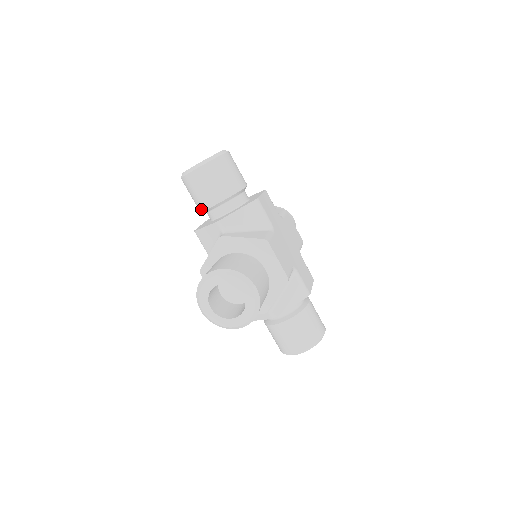
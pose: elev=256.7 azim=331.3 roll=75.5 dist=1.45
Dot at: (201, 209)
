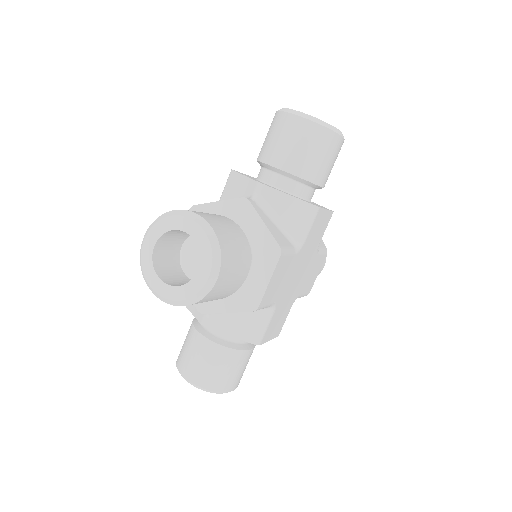
Dot at: (260, 158)
